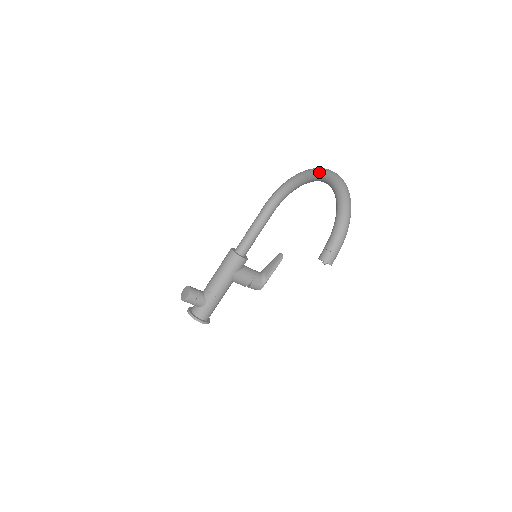
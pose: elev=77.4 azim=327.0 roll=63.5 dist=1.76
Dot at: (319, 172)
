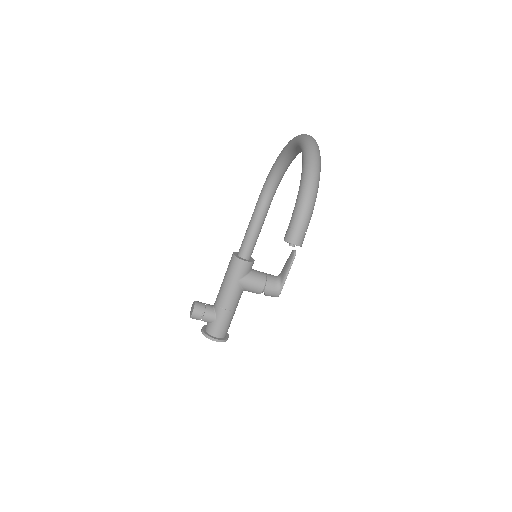
Dot at: (294, 140)
